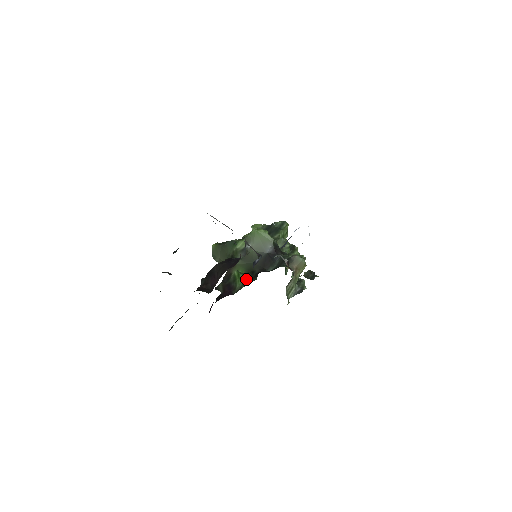
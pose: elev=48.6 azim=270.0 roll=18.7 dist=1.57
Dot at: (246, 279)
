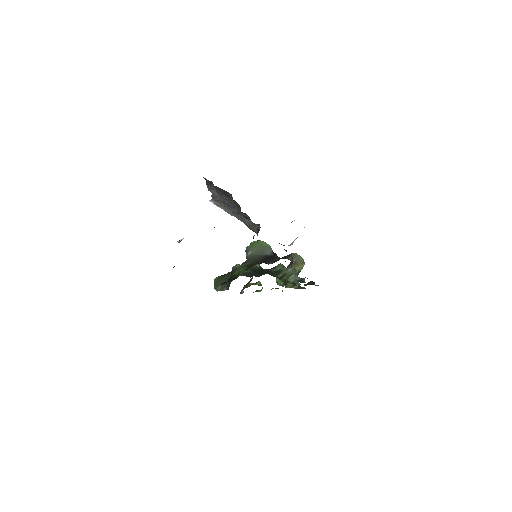
Dot at: occluded
